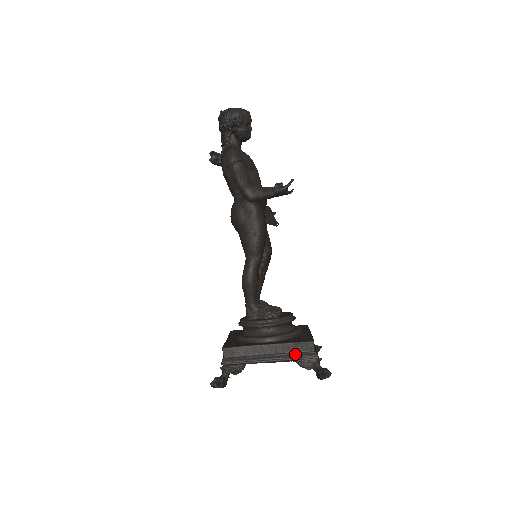
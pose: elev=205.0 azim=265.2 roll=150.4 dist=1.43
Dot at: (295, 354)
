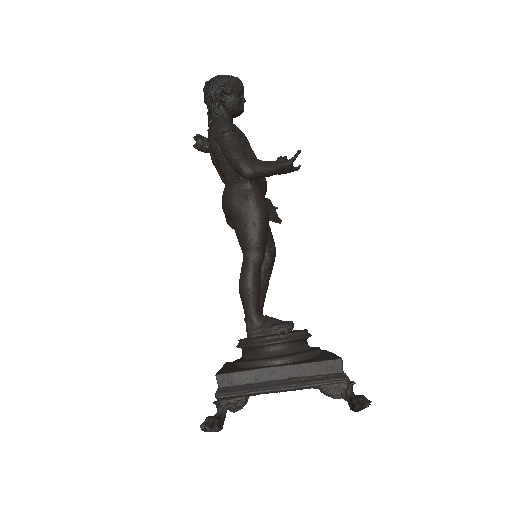
Dot at: (317, 378)
